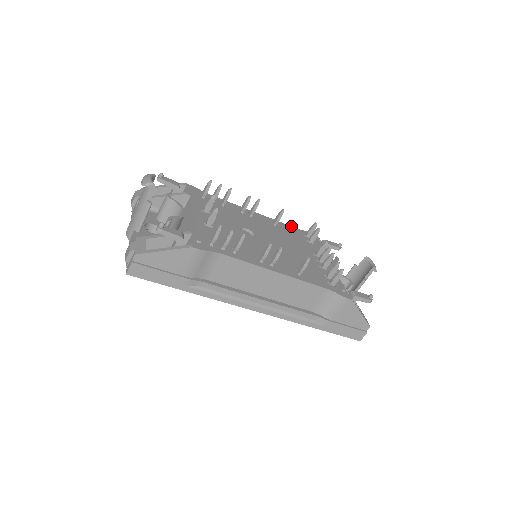
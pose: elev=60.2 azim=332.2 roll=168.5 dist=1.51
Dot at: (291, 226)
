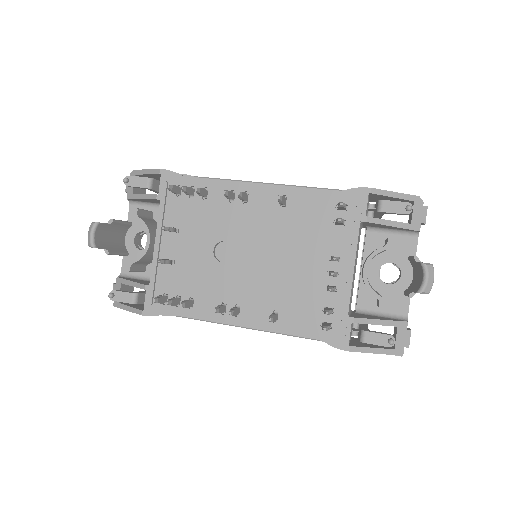
Dot at: (318, 190)
